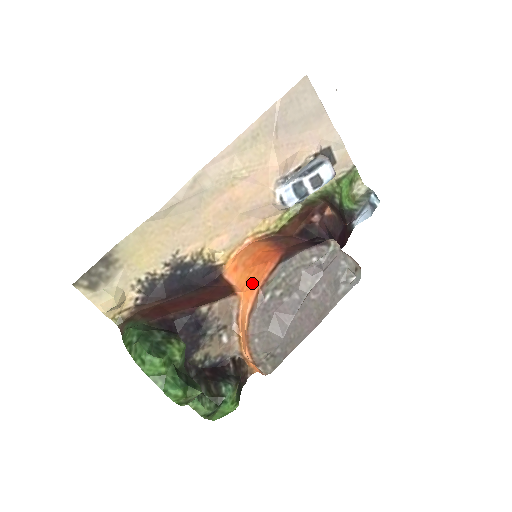
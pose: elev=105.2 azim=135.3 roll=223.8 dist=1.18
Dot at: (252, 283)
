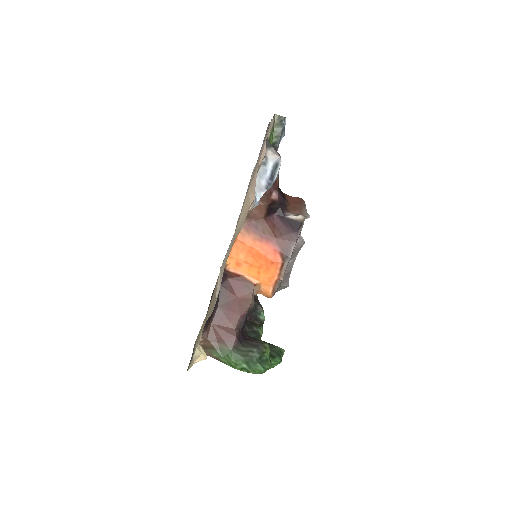
Dot at: (267, 276)
